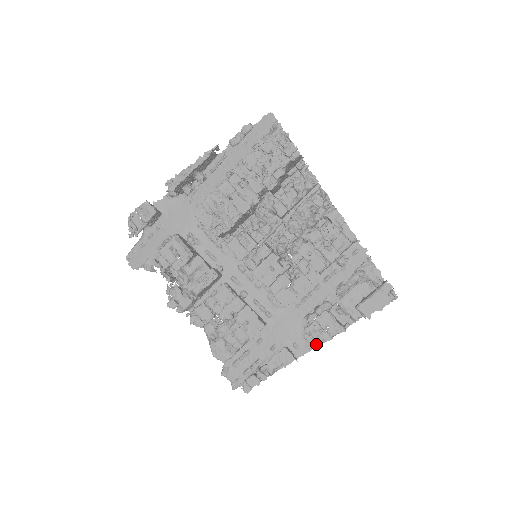
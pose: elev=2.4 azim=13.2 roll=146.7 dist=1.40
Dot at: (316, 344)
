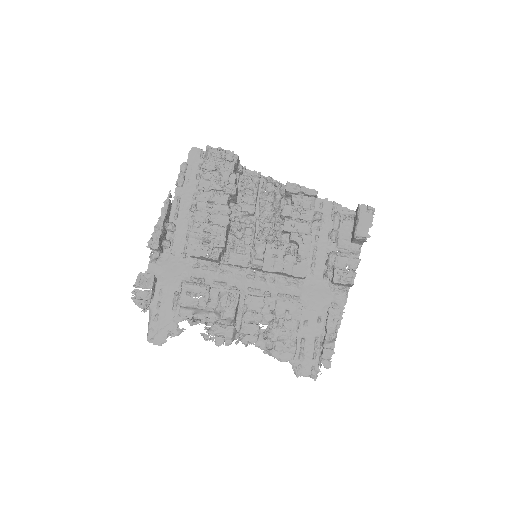
Dot at: (347, 292)
